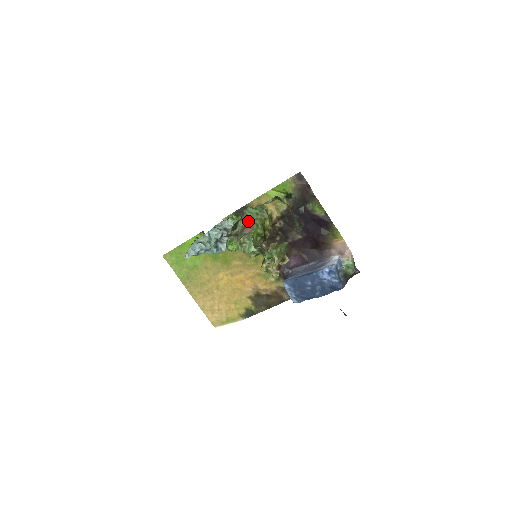
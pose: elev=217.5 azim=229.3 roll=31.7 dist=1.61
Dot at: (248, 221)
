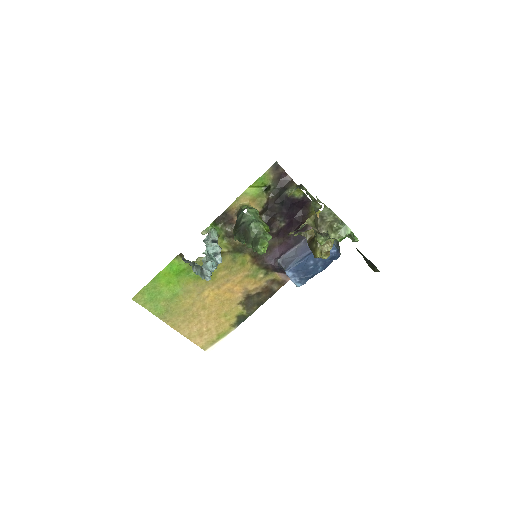
Dot at: (256, 221)
